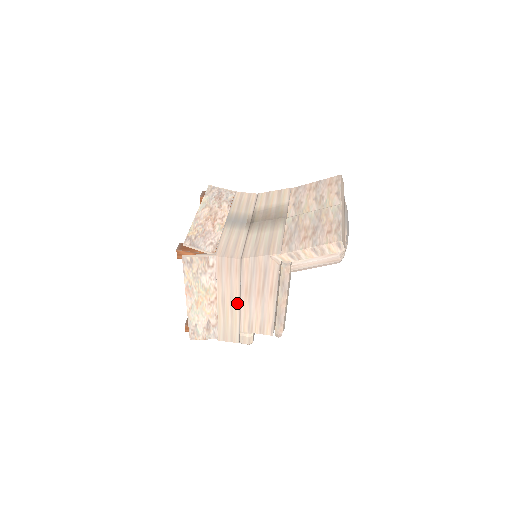
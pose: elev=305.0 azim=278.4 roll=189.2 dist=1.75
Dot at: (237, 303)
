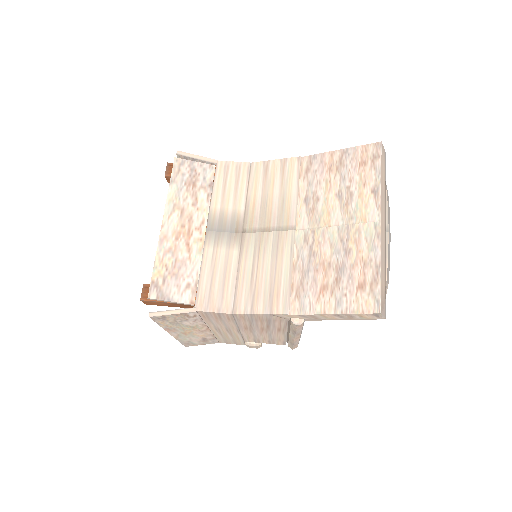
Dot at: (236, 331)
